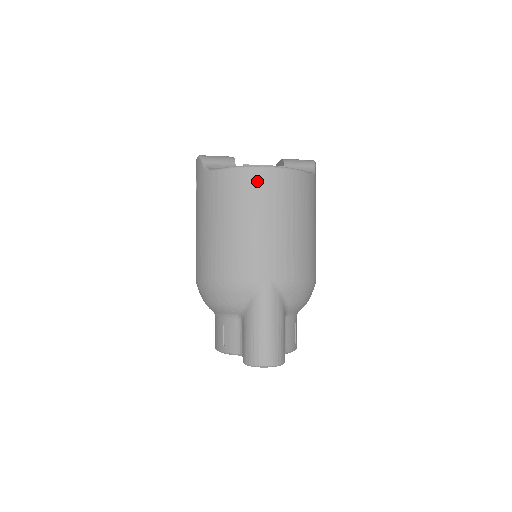
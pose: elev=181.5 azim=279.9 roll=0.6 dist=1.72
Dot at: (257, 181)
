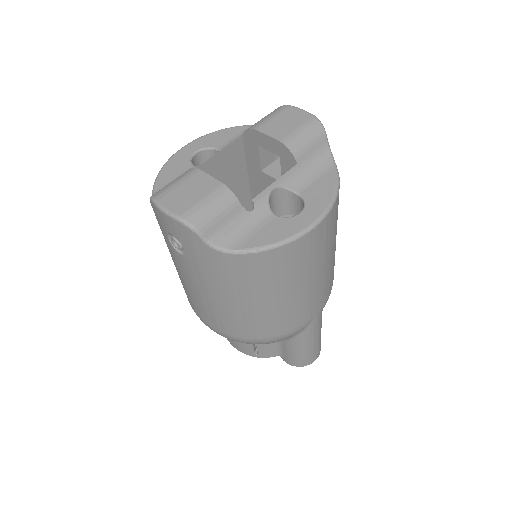
Dot at: (307, 247)
